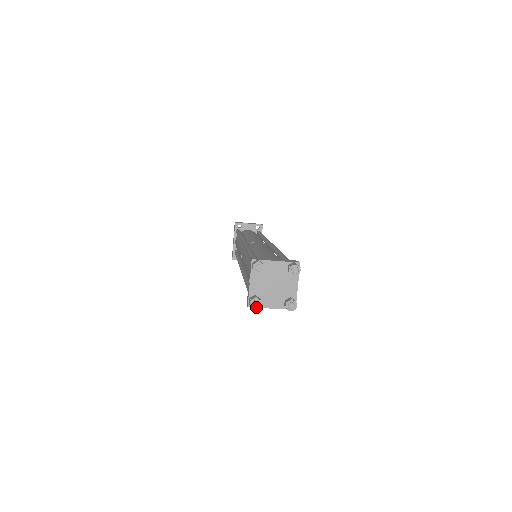
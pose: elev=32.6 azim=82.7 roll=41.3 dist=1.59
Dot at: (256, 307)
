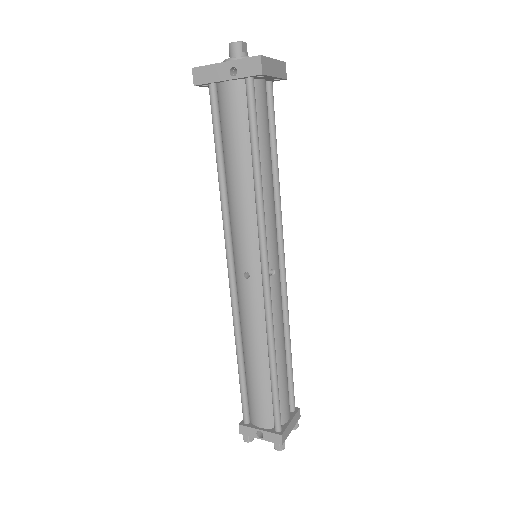
Dot at: occluded
